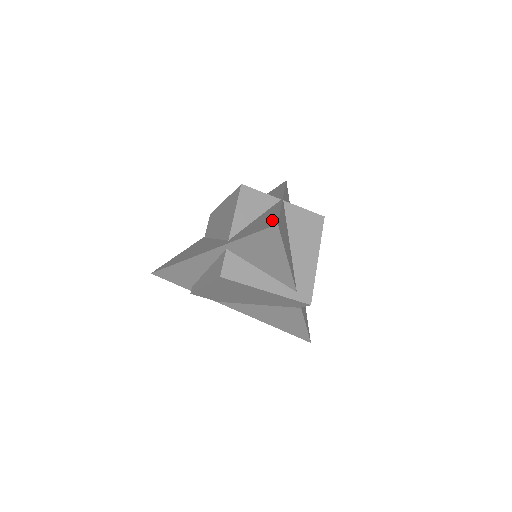
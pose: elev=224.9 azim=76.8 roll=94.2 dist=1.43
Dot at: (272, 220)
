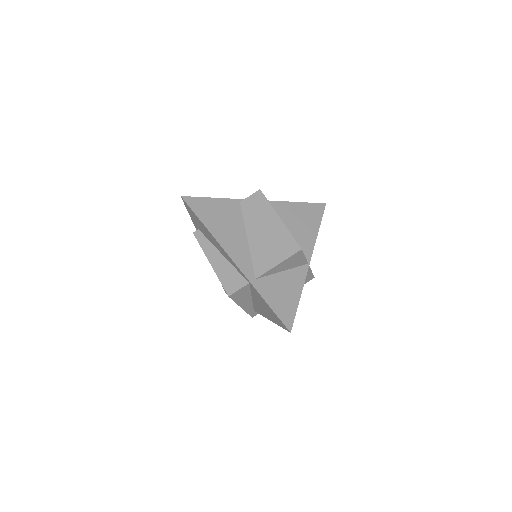
Dot at: (291, 312)
